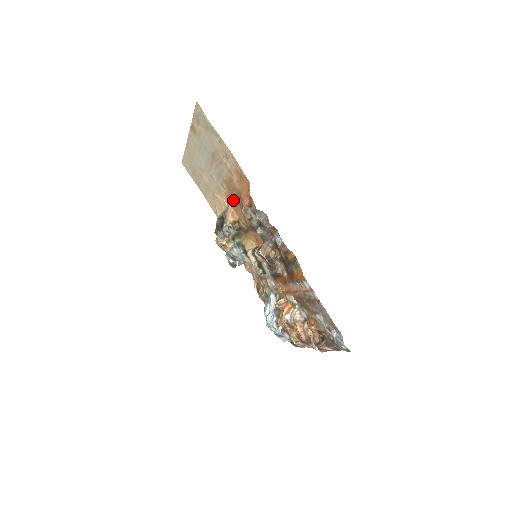
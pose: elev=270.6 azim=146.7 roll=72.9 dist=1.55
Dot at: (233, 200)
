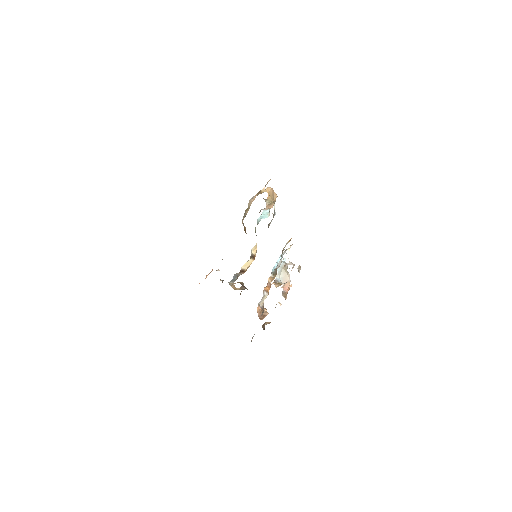
Dot at: occluded
